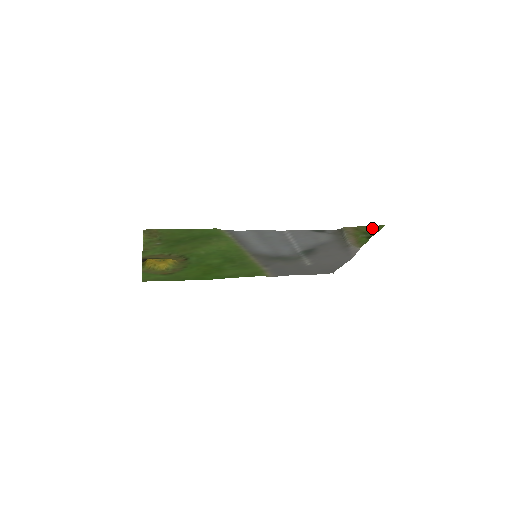
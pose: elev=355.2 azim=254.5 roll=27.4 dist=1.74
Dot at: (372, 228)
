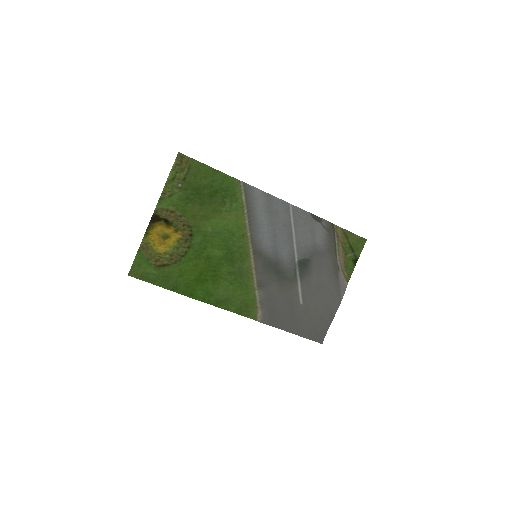
Dot at: (357, 241)
